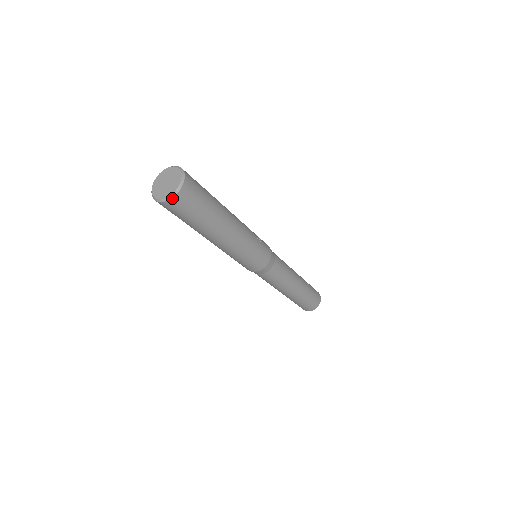
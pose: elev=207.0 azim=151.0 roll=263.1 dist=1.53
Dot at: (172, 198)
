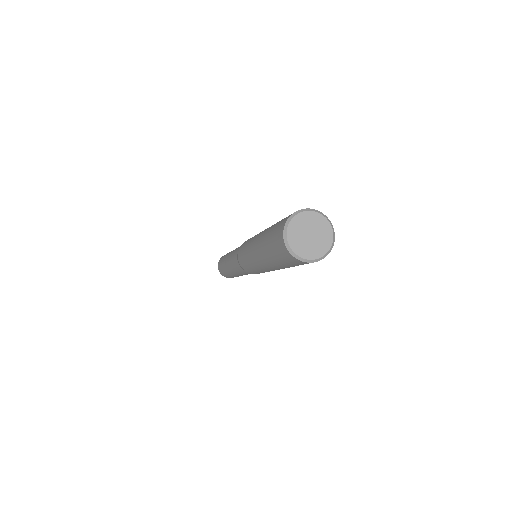
Dot at: (333, 243)
